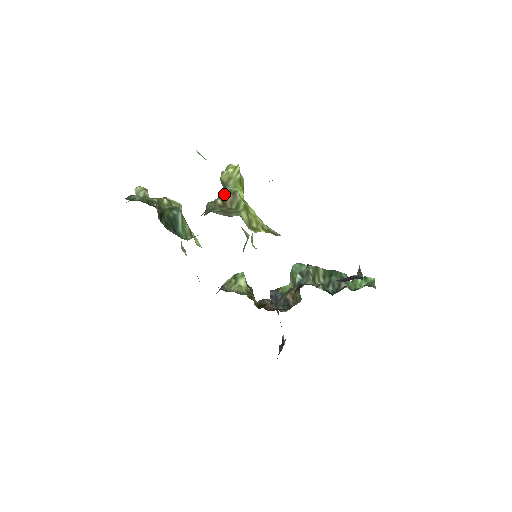
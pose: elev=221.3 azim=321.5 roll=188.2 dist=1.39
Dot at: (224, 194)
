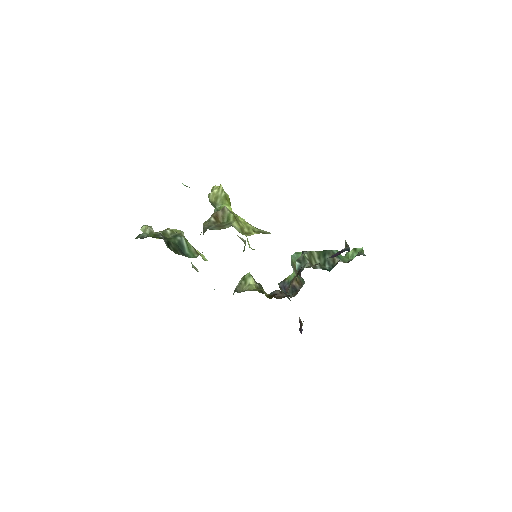
Dot at: (215, 212)
